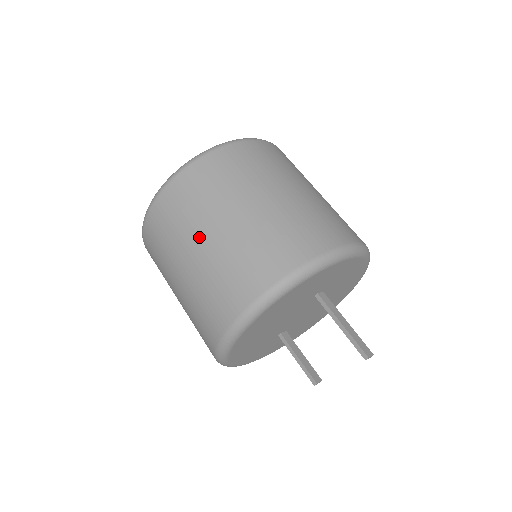
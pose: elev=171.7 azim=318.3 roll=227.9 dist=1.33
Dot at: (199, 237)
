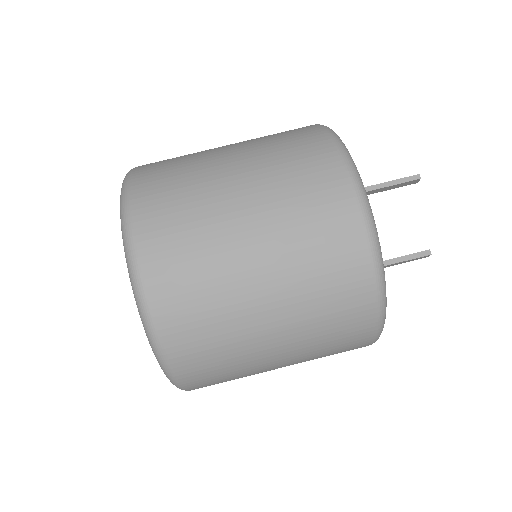
Dot at: (226, 188)
